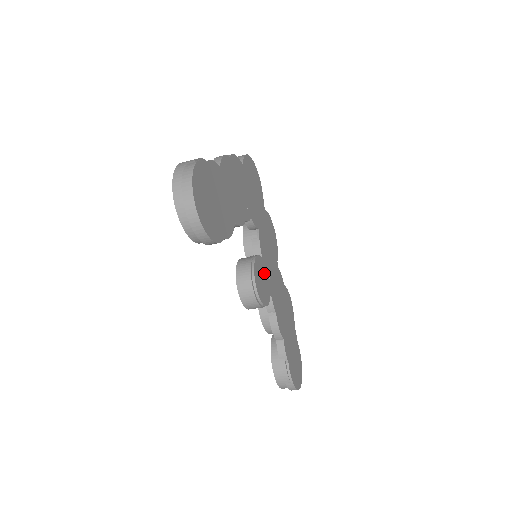
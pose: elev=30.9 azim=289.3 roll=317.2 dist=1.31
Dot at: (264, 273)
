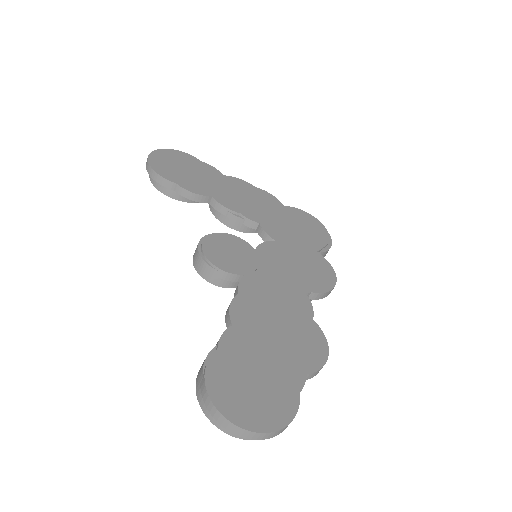
Dot at: (245, 256)
